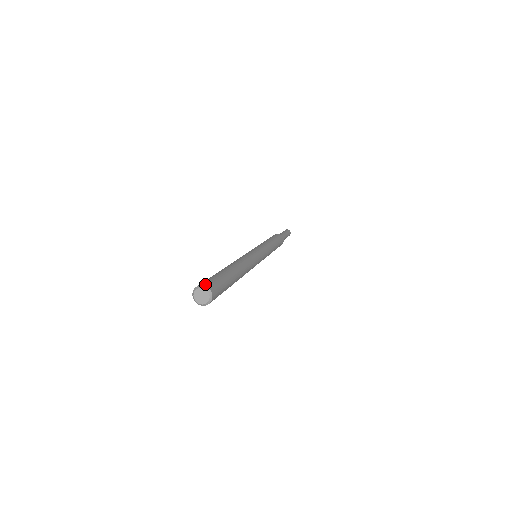
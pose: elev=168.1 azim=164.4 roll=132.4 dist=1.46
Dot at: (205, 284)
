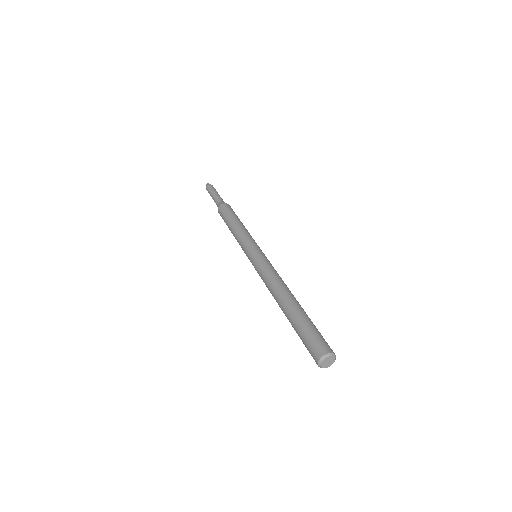
Dot at: (328, 350)
